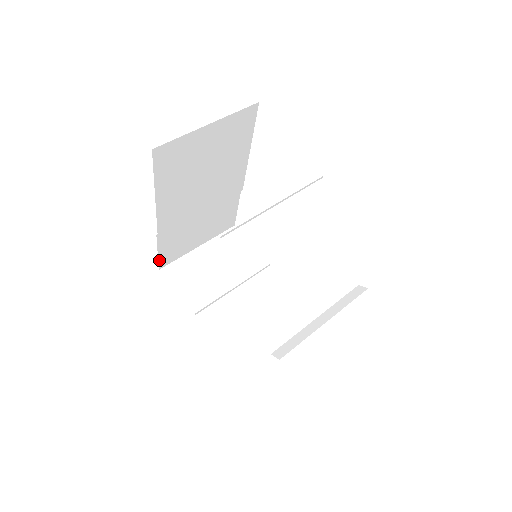
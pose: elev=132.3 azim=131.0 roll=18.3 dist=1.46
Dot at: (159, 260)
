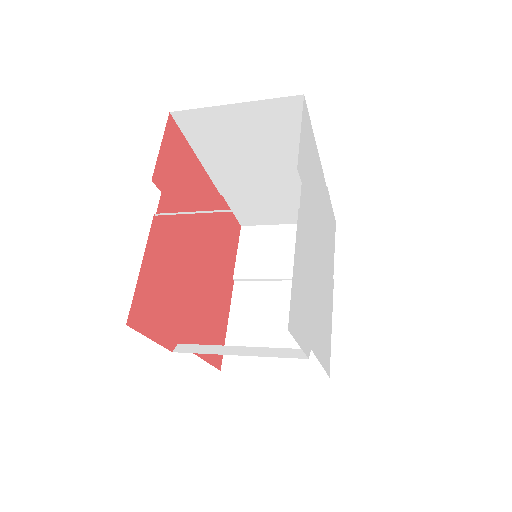
Dot at: (237, 217)
